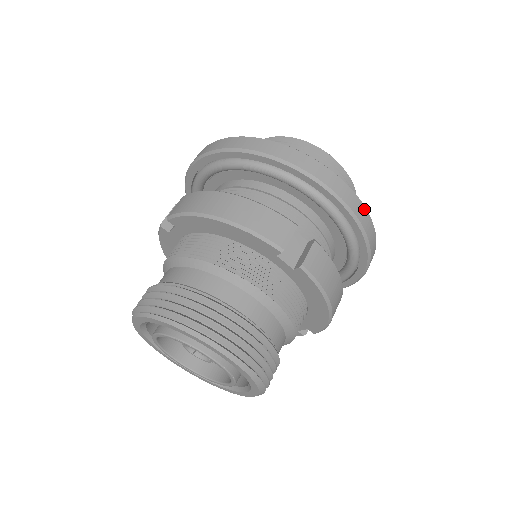
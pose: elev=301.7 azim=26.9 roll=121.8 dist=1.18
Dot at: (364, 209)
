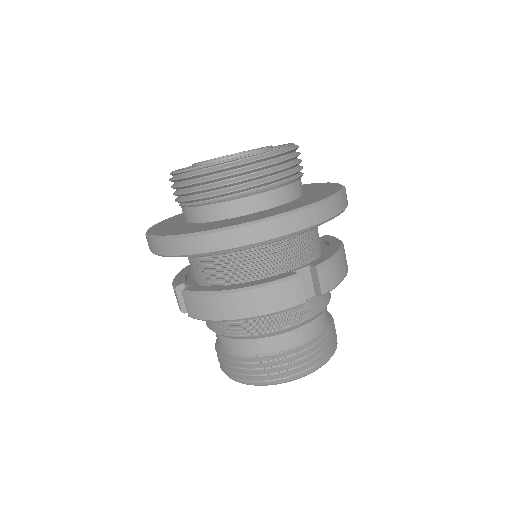
Dot at: (331, 202)
